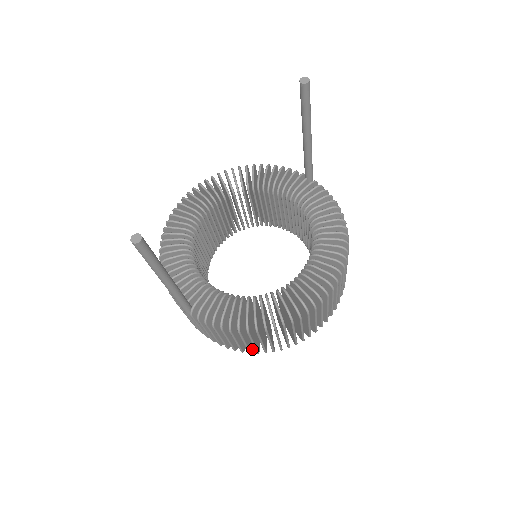
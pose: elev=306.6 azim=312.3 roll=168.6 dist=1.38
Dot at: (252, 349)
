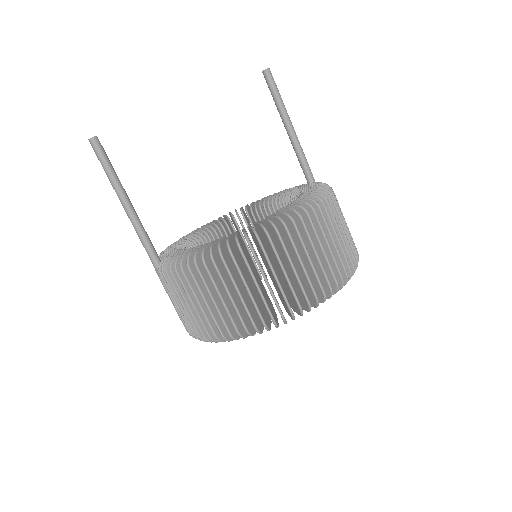
Dot at: (230, 339)
